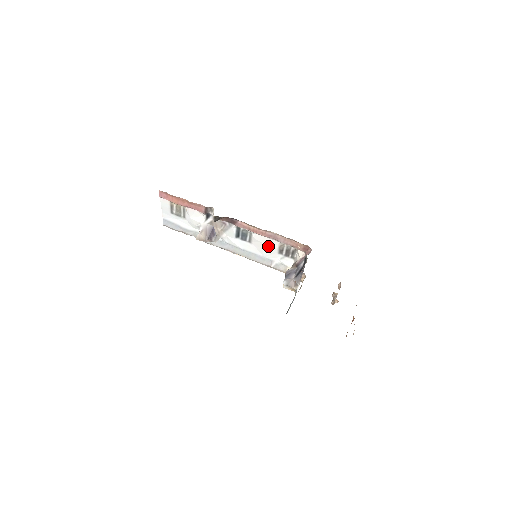
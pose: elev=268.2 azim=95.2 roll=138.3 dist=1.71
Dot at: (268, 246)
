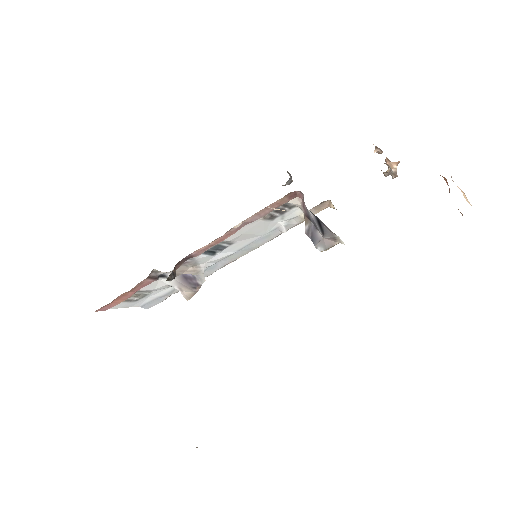
Dot at: (253, 229)
